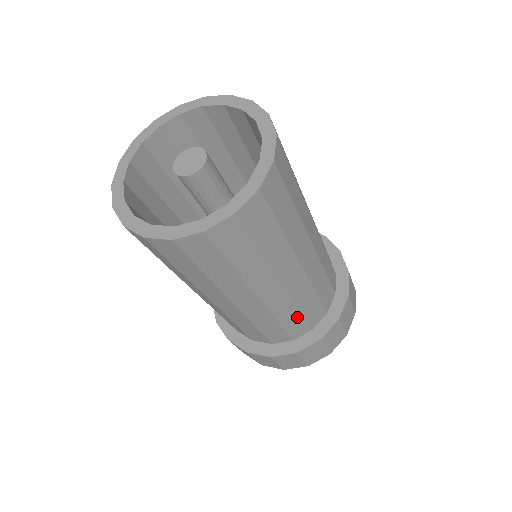
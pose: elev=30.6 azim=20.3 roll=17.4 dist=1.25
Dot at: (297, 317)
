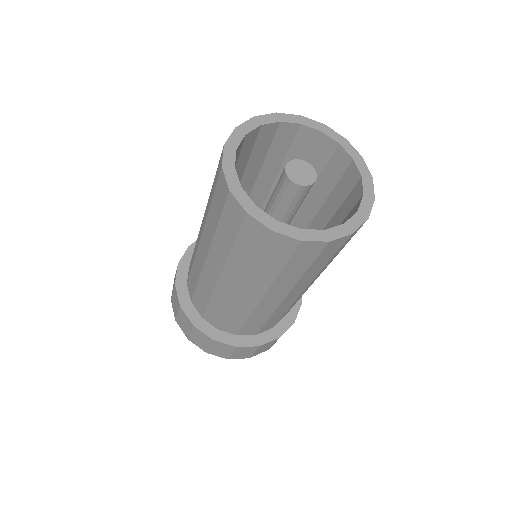
Dot at: (221, 313)
